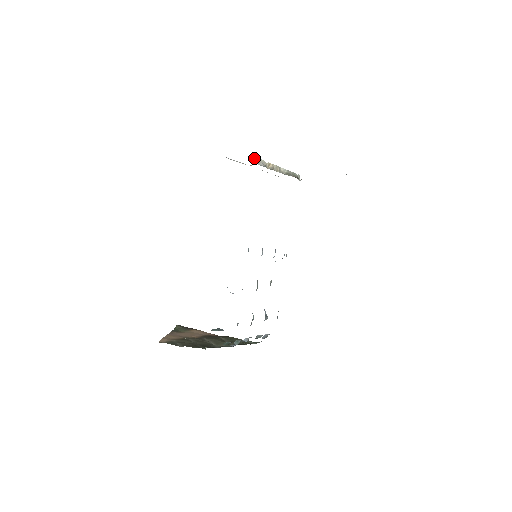
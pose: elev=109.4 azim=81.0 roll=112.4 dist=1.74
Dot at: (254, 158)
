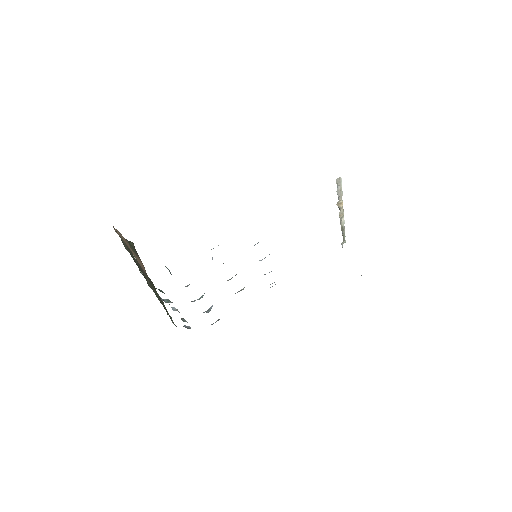
Dot at: (340, 183)
